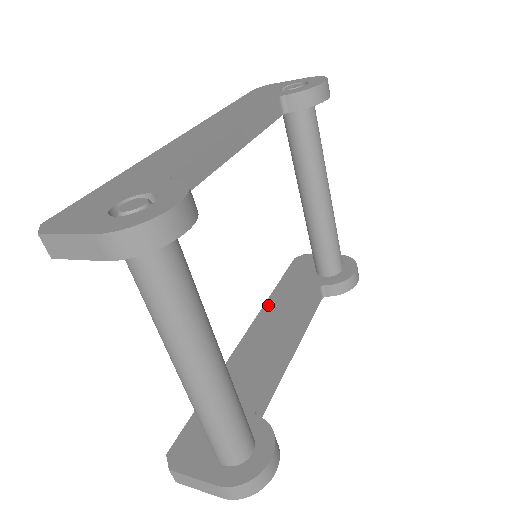
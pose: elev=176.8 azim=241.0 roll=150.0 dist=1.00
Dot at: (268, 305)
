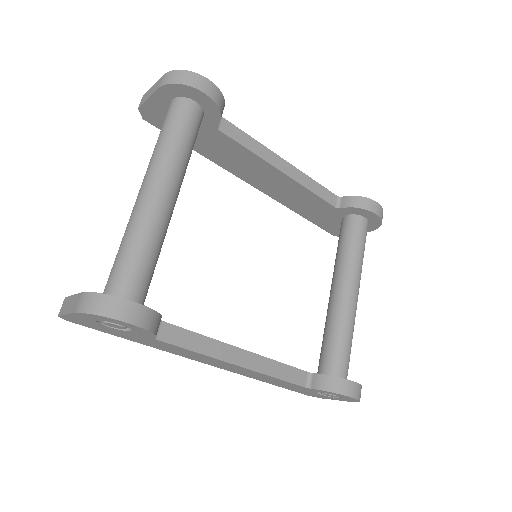
Dot at: occluded
